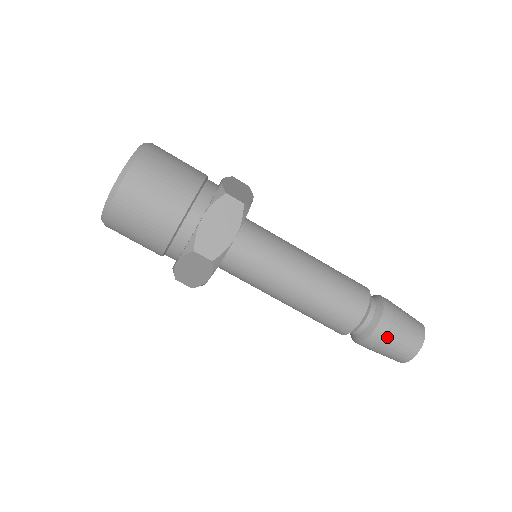
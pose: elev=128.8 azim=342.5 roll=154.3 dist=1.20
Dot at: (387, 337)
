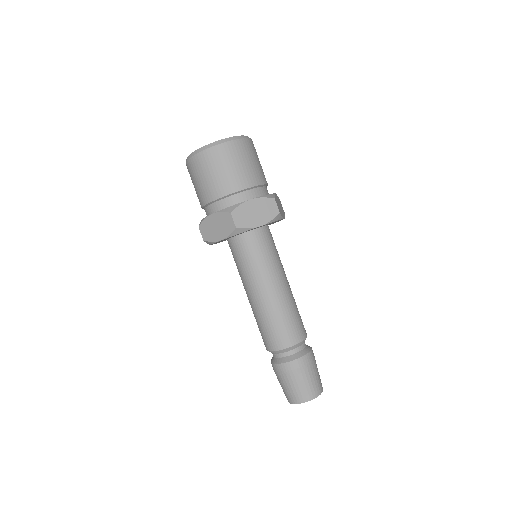
Dot at: (297, 372)
